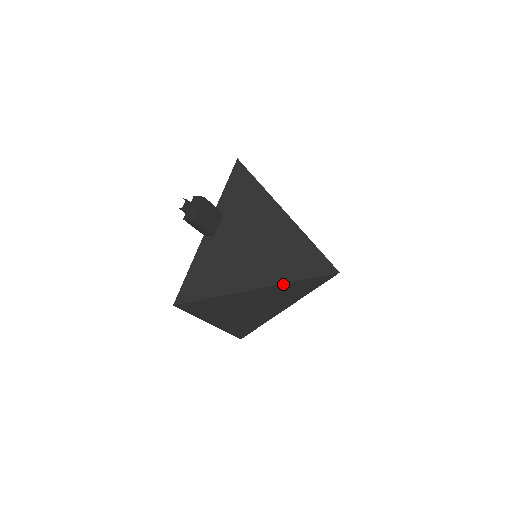
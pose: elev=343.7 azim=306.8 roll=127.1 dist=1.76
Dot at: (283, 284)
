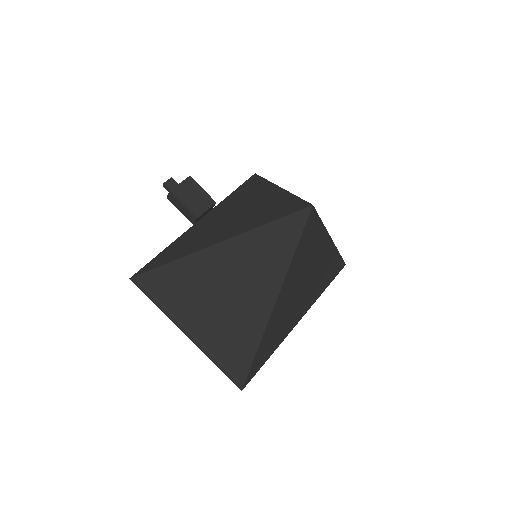
Dot at: (244, 235)
